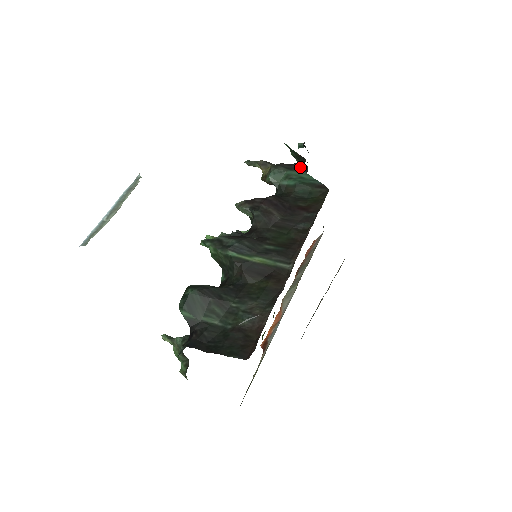
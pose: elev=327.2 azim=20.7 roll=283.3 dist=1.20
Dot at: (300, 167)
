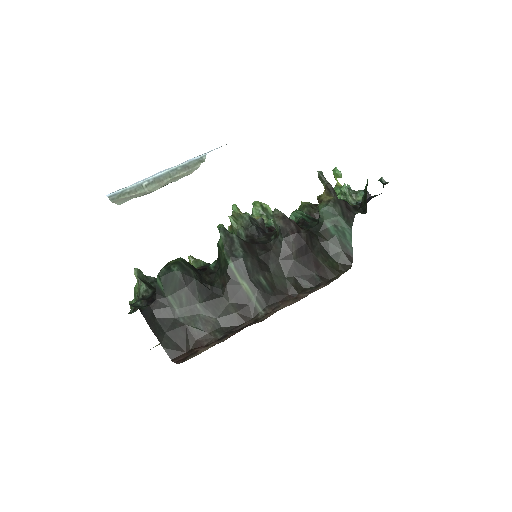
Dot at: (353, 221)
